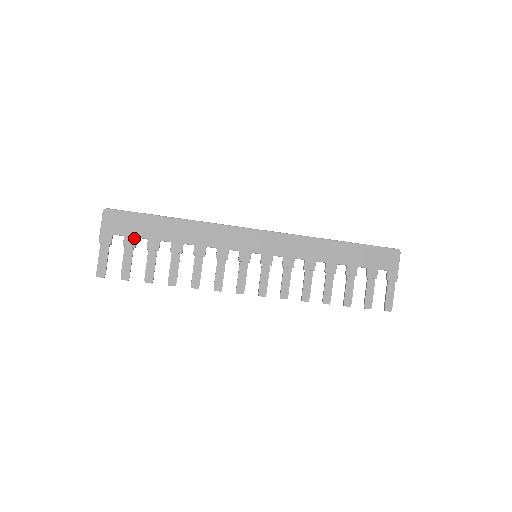
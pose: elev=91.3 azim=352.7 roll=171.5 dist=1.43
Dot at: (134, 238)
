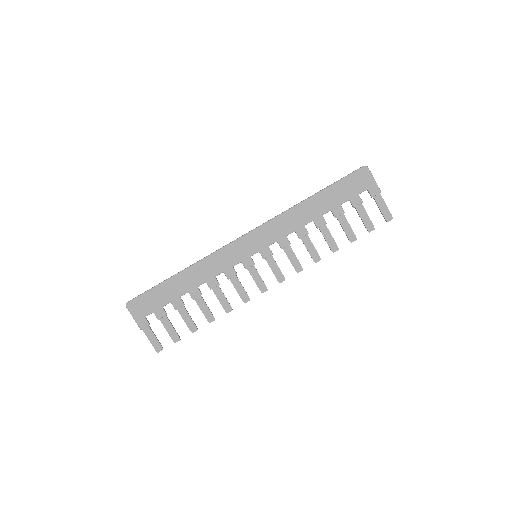
Dot at: (161, 309)
